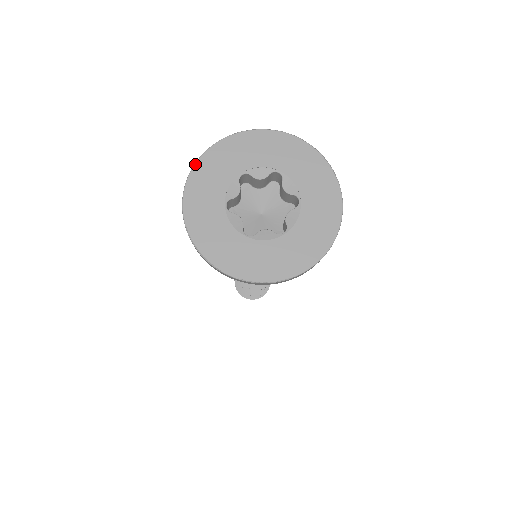
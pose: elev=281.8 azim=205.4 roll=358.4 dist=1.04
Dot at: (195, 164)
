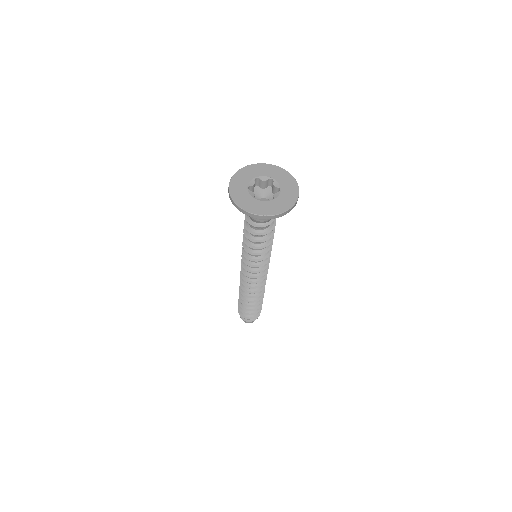
Dot at: (231, 198)
